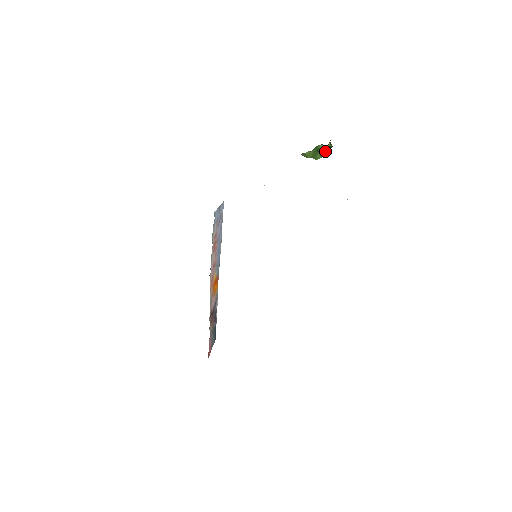
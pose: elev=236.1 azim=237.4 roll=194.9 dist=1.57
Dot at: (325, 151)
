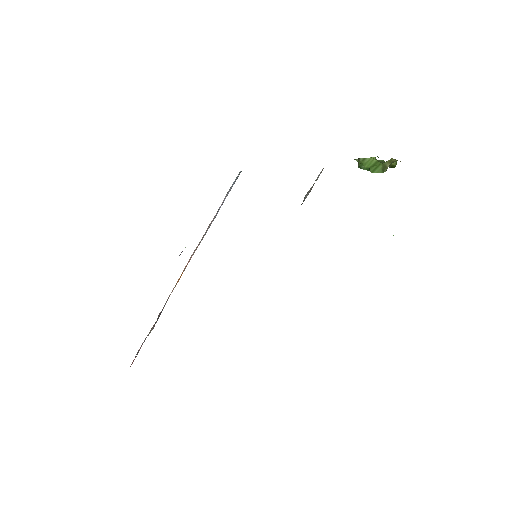
Dot at: occluded
